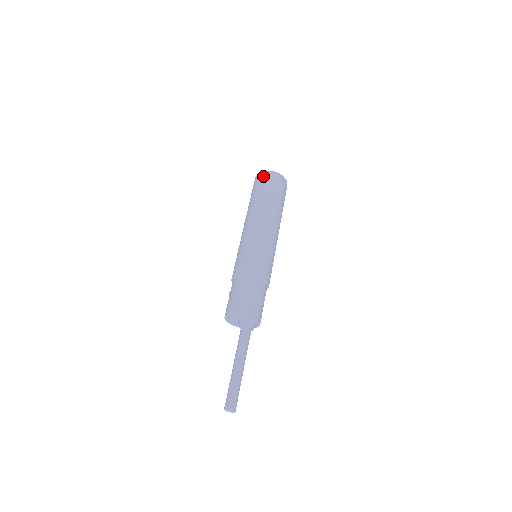
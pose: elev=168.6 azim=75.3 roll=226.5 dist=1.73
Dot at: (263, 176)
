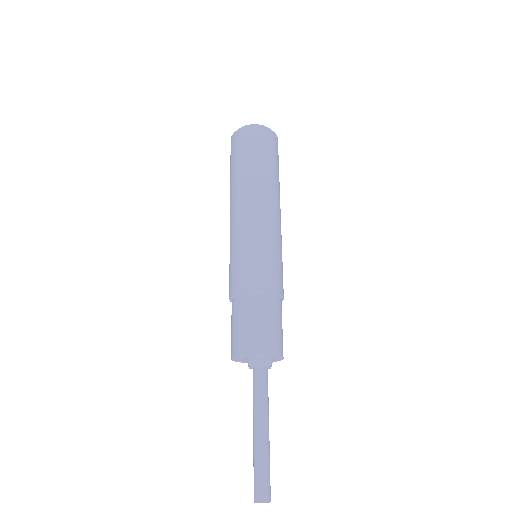
Dot at: occluded
